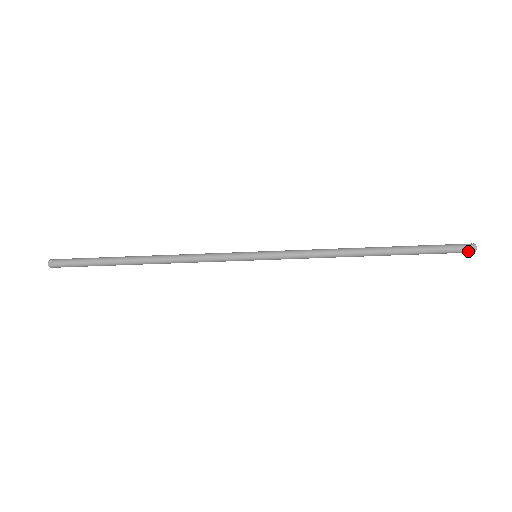
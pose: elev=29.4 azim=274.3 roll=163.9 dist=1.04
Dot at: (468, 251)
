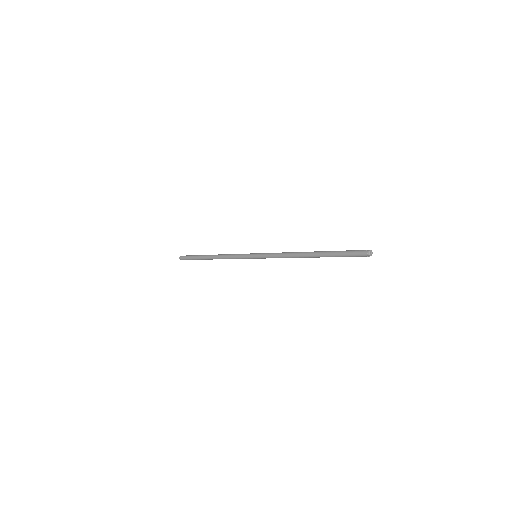
Dot at: (366, 256)
